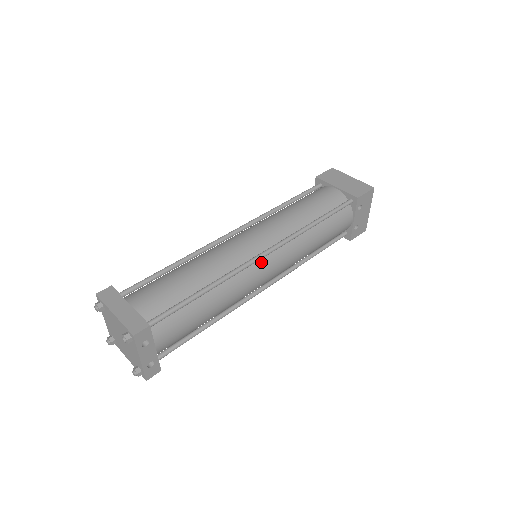
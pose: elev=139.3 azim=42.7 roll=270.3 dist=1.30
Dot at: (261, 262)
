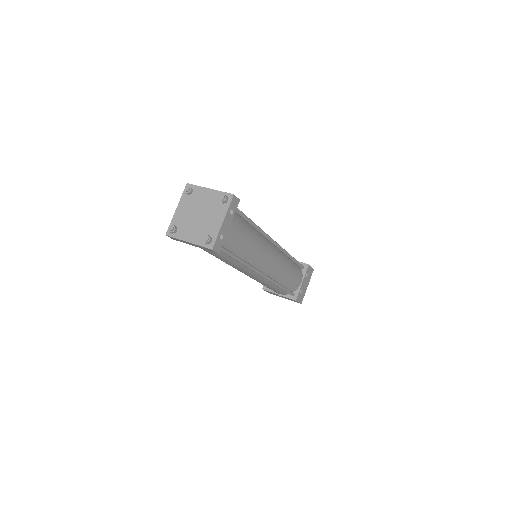
Dot at: (271, 246)
